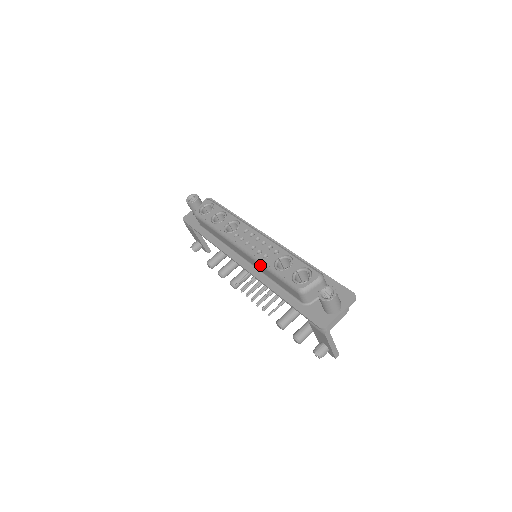
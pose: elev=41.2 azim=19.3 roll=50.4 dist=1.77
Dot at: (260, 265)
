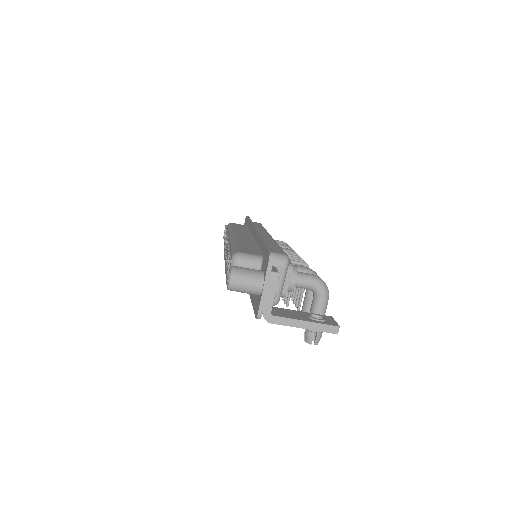
Dot at: occluded
